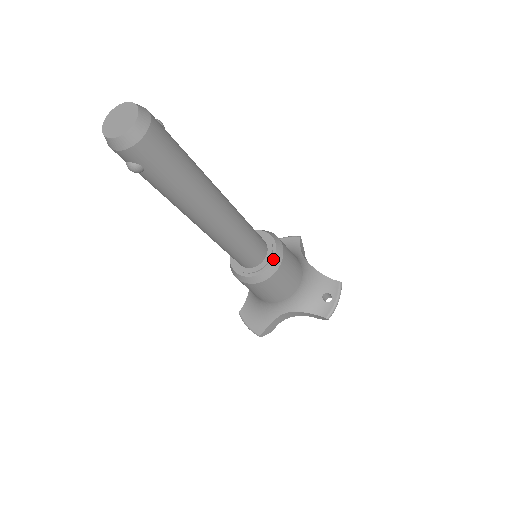
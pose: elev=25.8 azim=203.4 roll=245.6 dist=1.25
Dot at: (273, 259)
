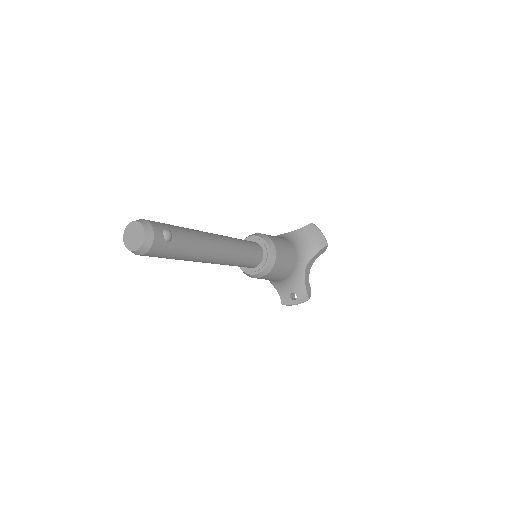
Dot at: (255, 274)
